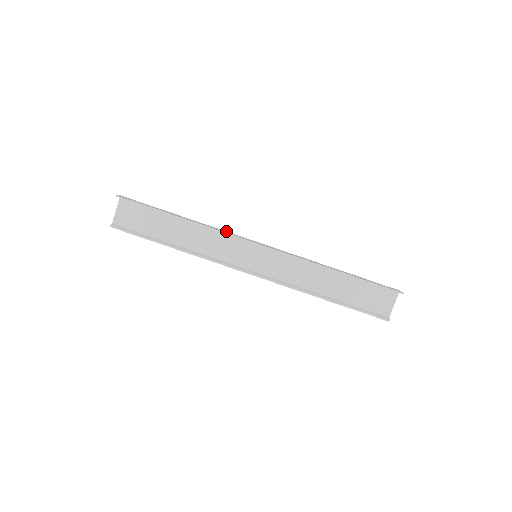
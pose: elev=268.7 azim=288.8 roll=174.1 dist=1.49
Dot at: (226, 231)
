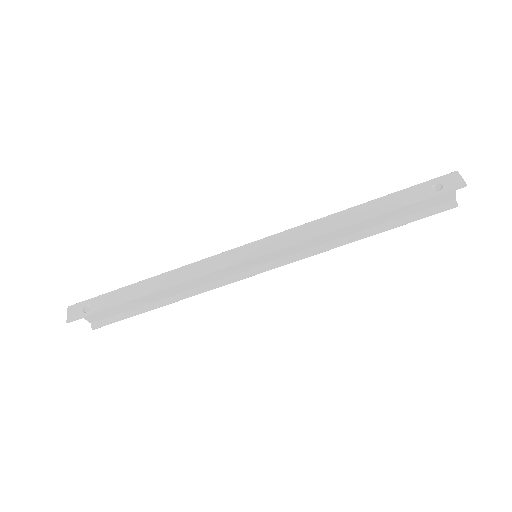
Dot at: (202, 260)
